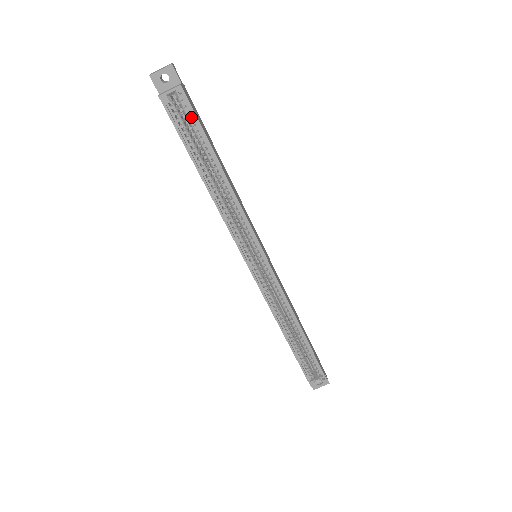
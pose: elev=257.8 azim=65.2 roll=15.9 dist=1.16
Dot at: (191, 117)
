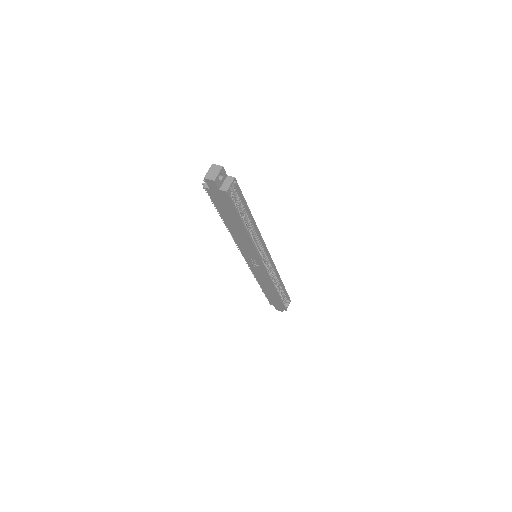
Dot at: occluded
